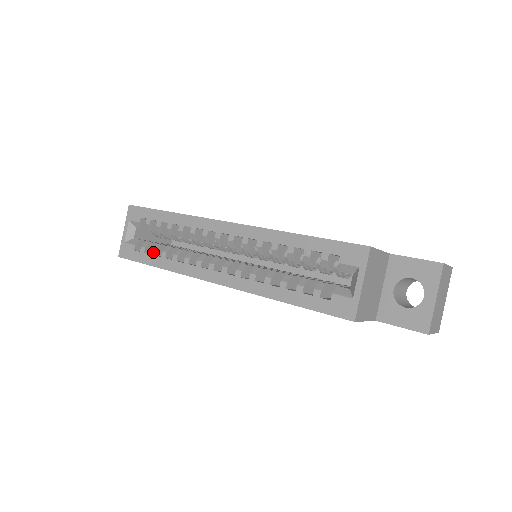
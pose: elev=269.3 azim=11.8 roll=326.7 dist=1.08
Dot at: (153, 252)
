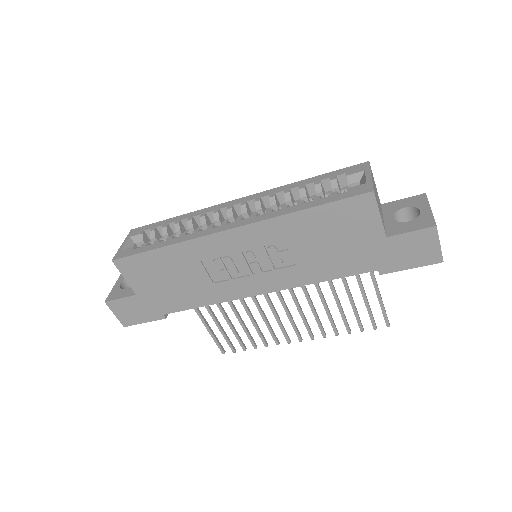
Dot at: (157, 241)
